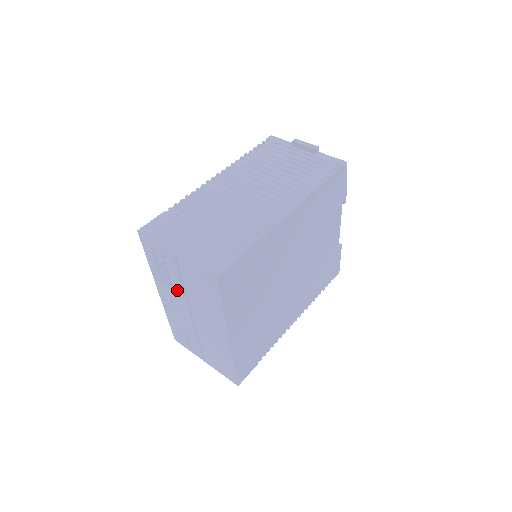
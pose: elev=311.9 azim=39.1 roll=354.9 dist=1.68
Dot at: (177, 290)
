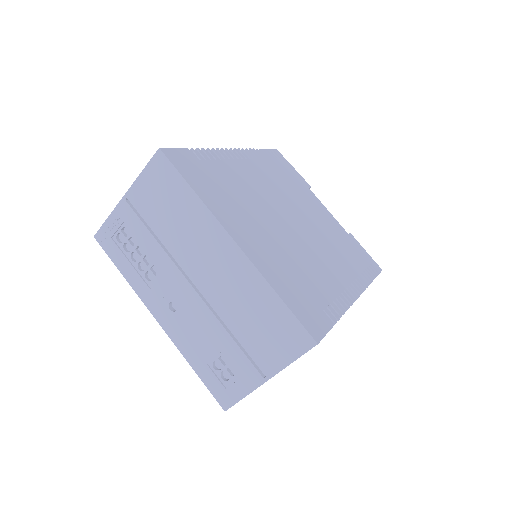
Dot at: (160, 265)
